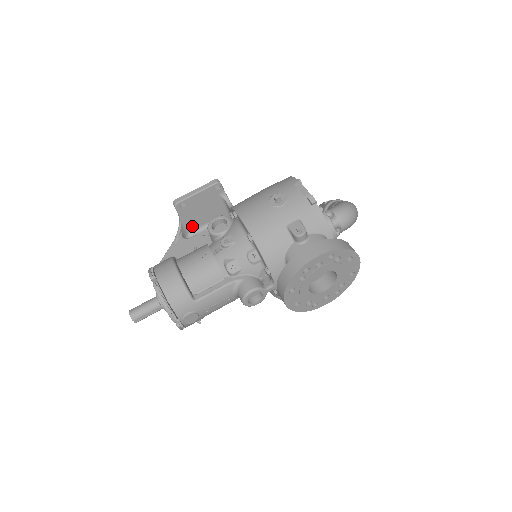
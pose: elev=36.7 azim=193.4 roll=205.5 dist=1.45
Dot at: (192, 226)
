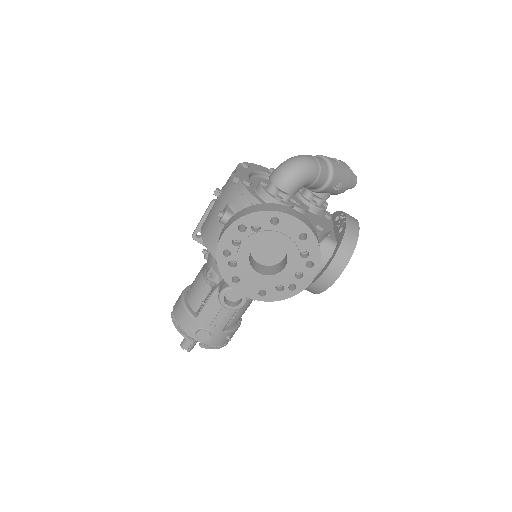
Dot at: occluded
